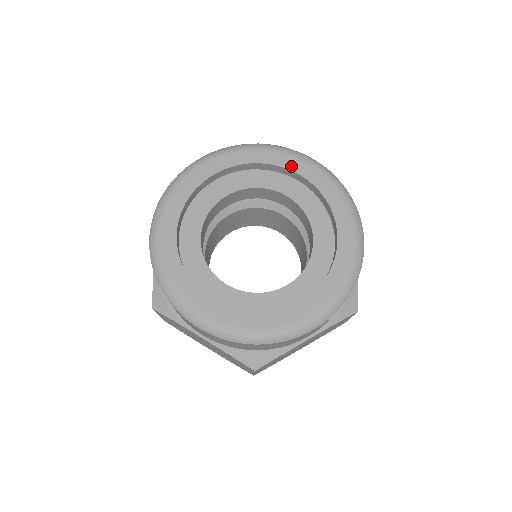
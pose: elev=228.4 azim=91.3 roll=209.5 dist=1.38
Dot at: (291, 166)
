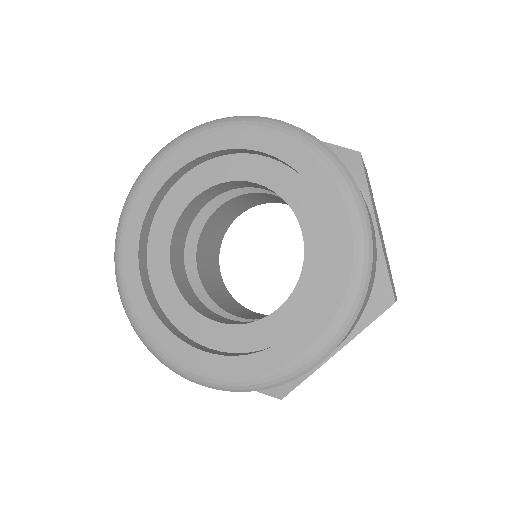
Dot at: (250, 143)
